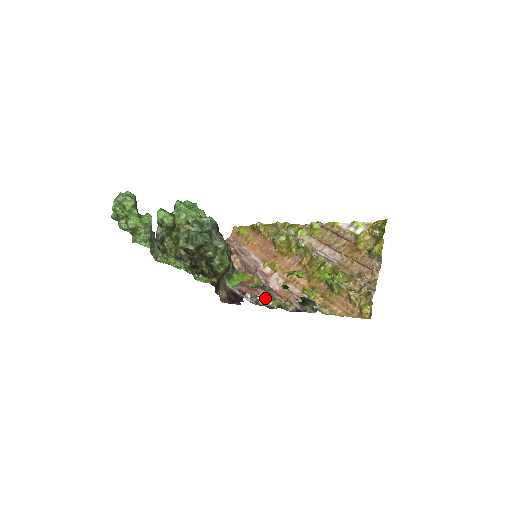
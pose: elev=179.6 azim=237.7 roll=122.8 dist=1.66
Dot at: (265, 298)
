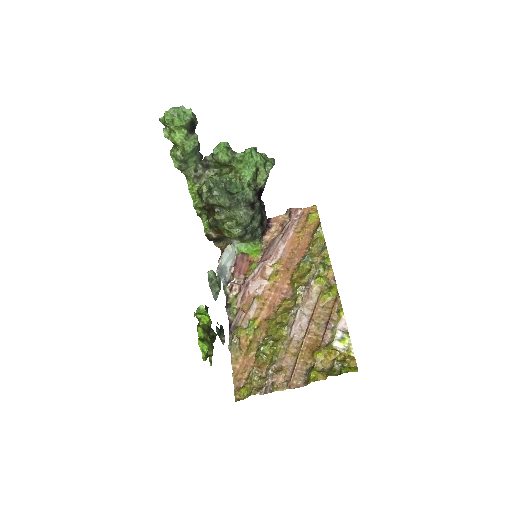
Dot at: (235, 287)
